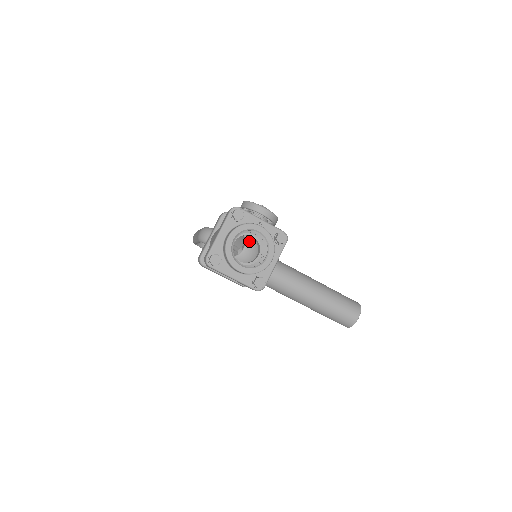
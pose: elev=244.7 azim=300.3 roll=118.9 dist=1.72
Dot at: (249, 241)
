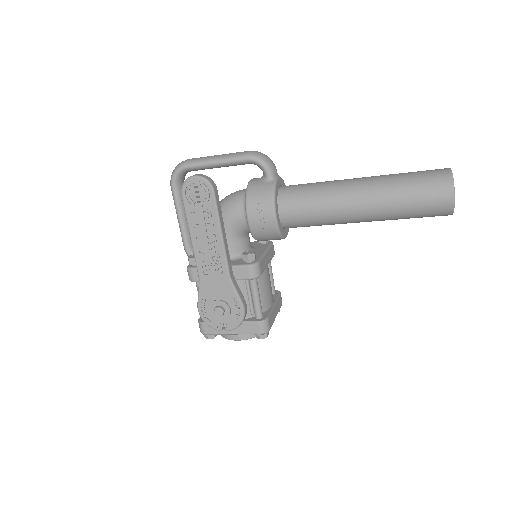
Dot at: occluded
